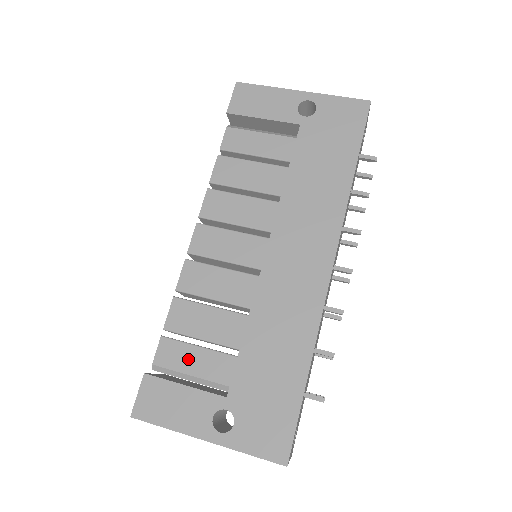
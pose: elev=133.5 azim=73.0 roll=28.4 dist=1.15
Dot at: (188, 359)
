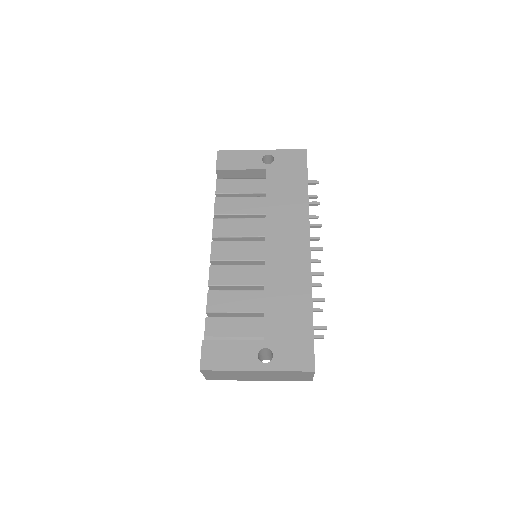
Dot at: (229, 327)
